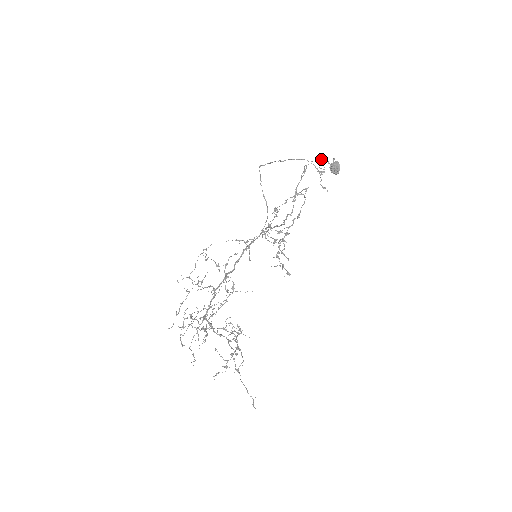
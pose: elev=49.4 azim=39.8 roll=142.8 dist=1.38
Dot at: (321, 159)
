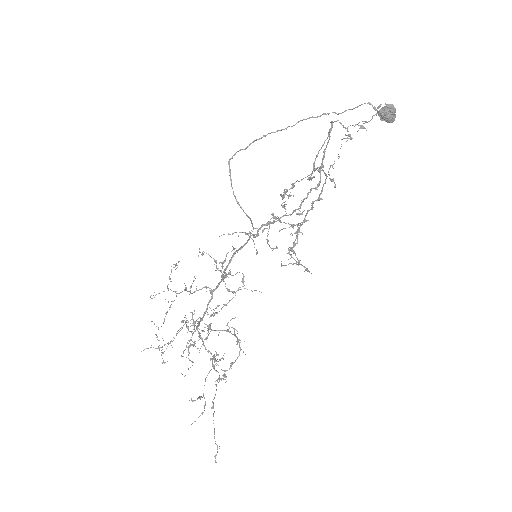
Dot at: (362, 104)
